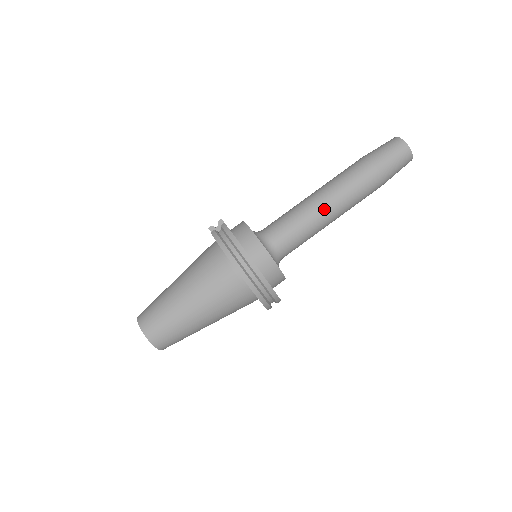
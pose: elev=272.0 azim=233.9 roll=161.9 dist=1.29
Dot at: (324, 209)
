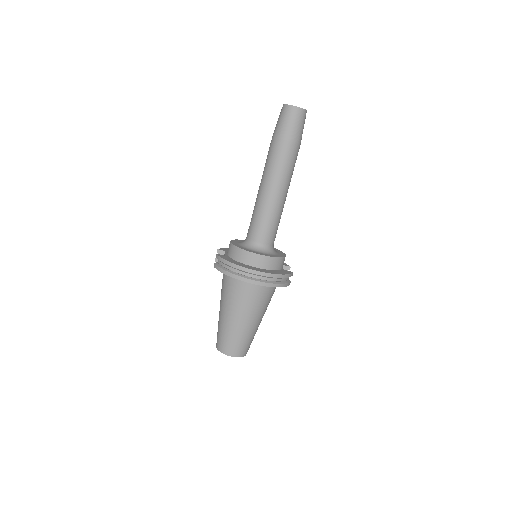
Dot at: (271, 195)
